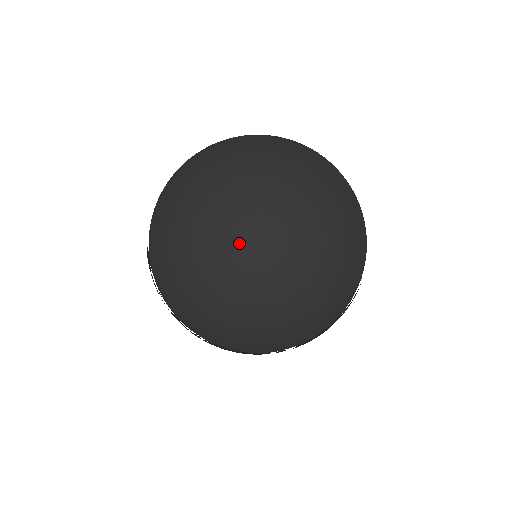
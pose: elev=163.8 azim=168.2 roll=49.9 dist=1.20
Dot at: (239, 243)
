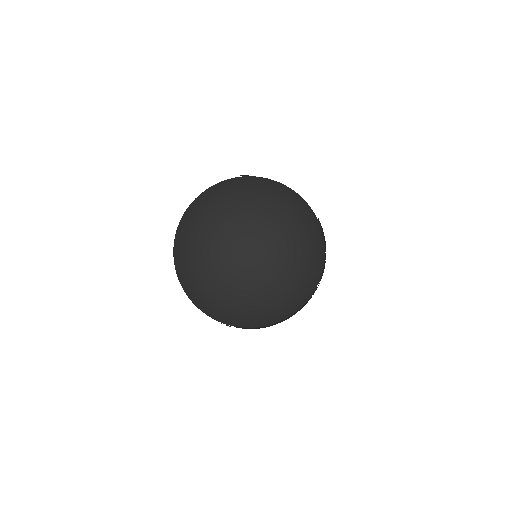
Dot at: (260, 295)
